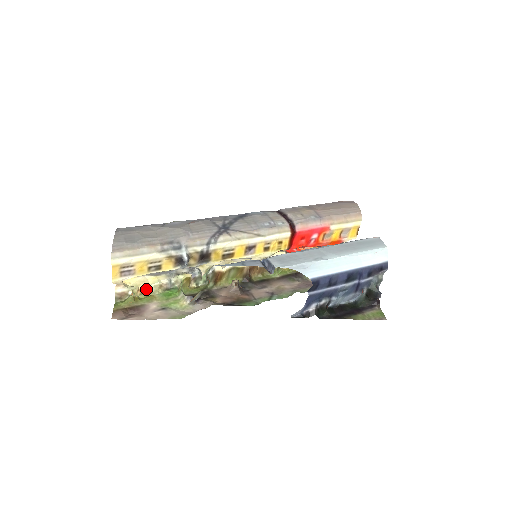
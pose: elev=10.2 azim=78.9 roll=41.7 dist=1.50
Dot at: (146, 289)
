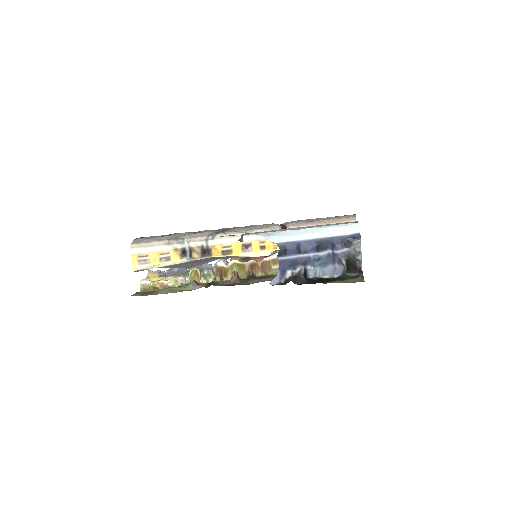
Dot at: (165, 283)
